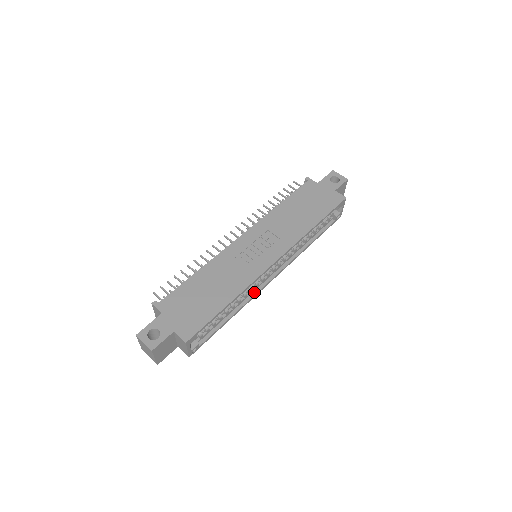
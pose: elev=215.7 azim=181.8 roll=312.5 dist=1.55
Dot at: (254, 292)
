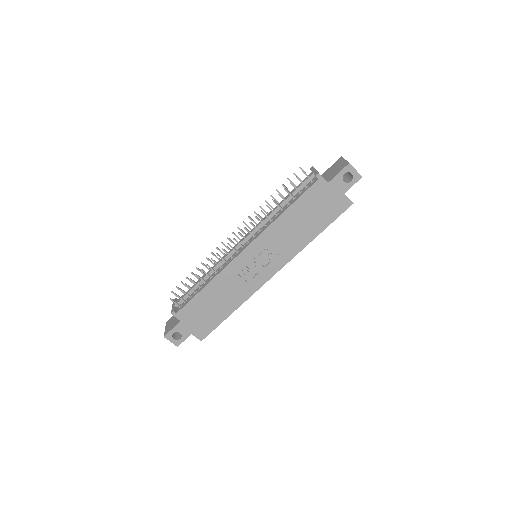
Dot at: occluded
